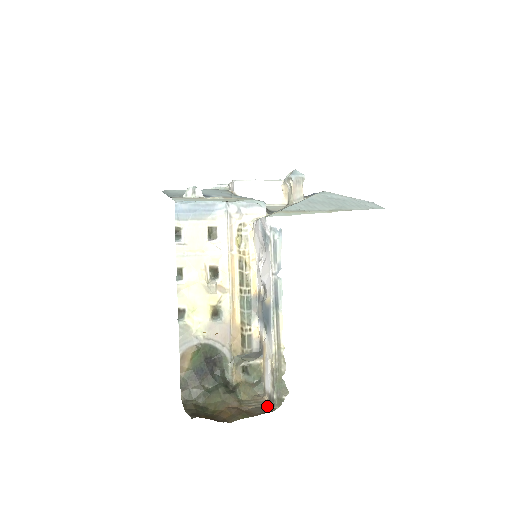
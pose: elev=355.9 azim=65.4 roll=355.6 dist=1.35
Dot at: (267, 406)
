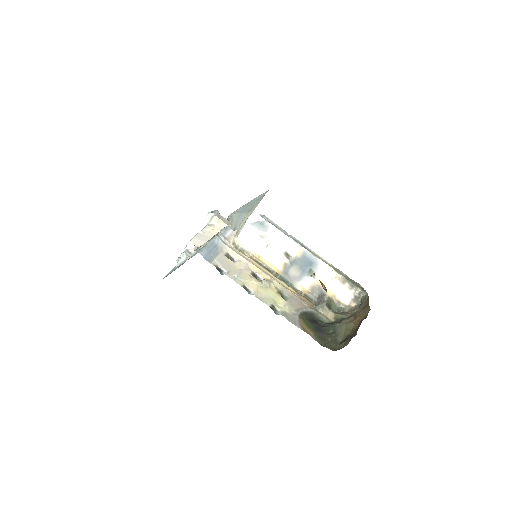
Dot at: (360, 304)
